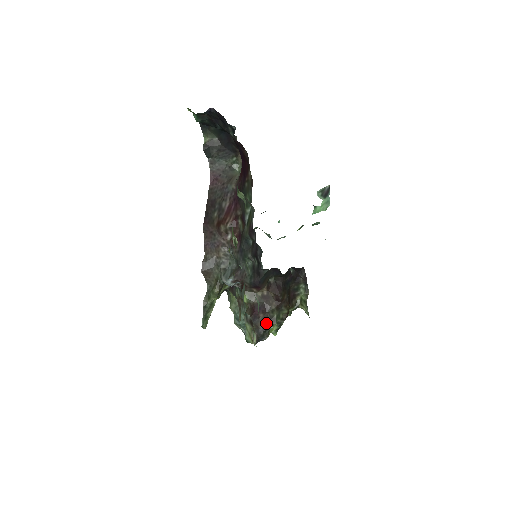
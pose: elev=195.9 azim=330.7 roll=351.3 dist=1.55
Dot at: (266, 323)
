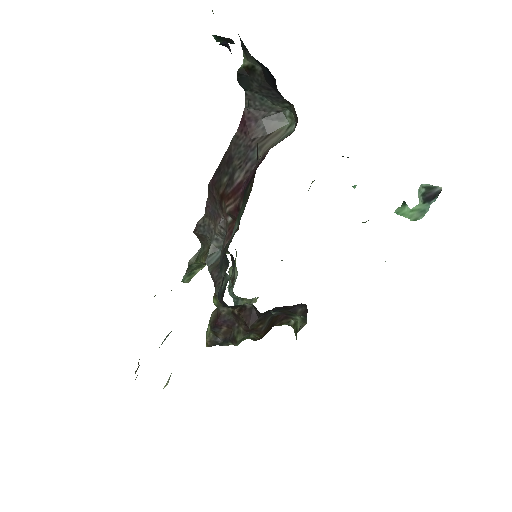
Dot at: (227, 338)
